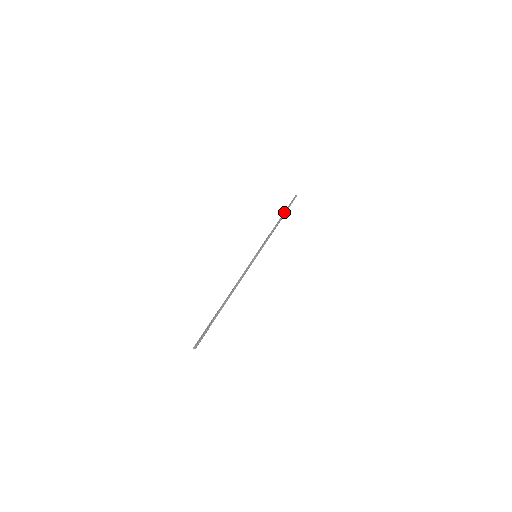
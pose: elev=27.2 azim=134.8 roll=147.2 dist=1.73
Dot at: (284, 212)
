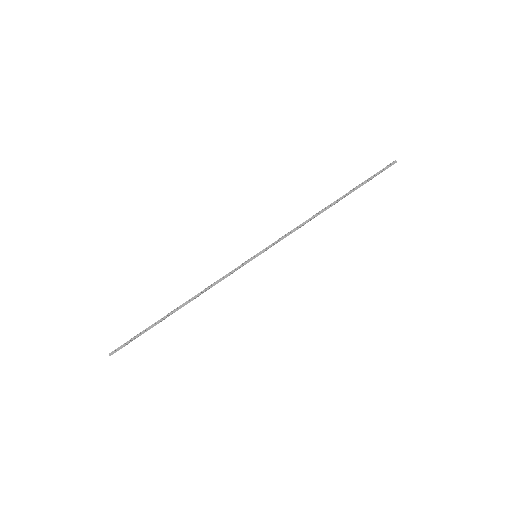
Dot at: (349, 191)
